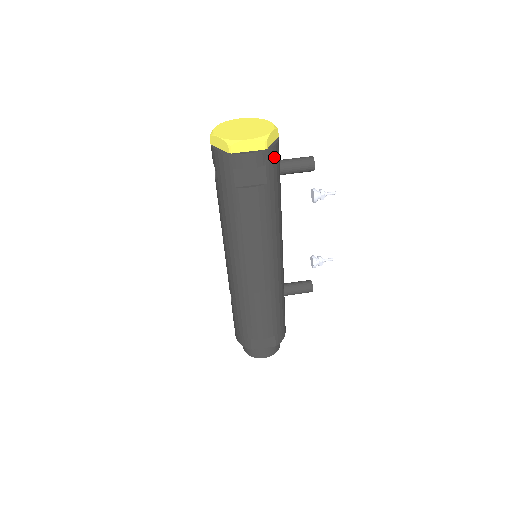
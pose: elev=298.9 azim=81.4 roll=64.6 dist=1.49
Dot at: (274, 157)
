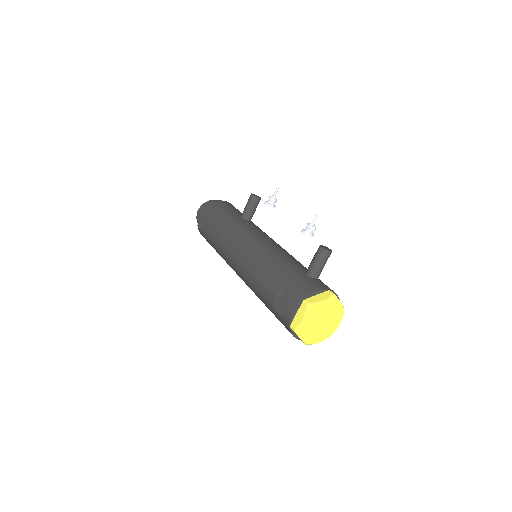
Dot at: occluded
